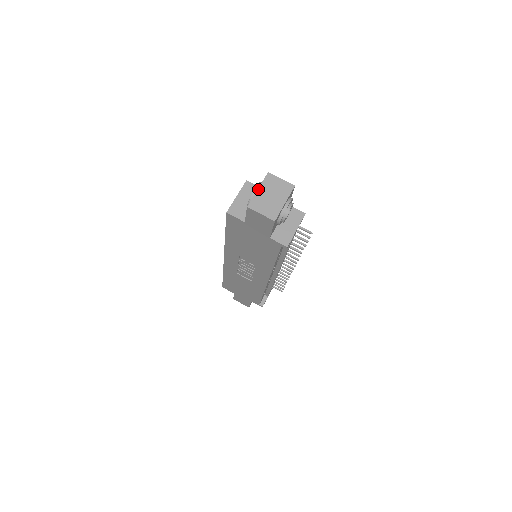
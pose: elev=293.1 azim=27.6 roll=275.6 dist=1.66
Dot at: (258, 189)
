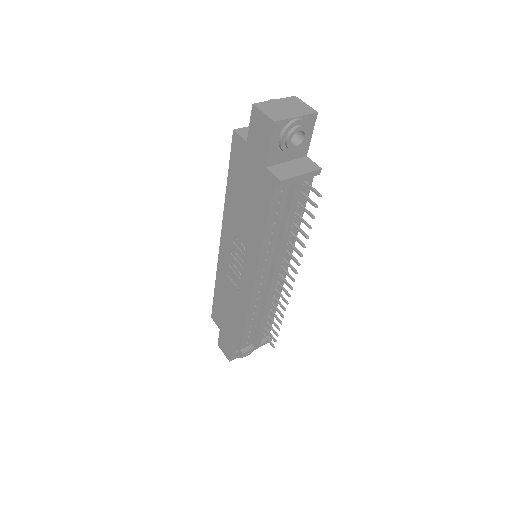
Dot at: (275, 99)
